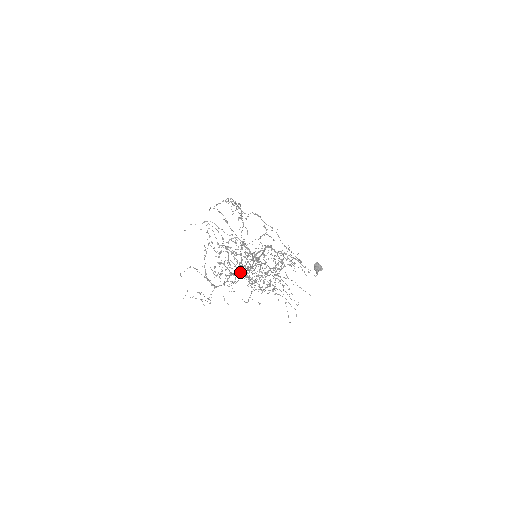
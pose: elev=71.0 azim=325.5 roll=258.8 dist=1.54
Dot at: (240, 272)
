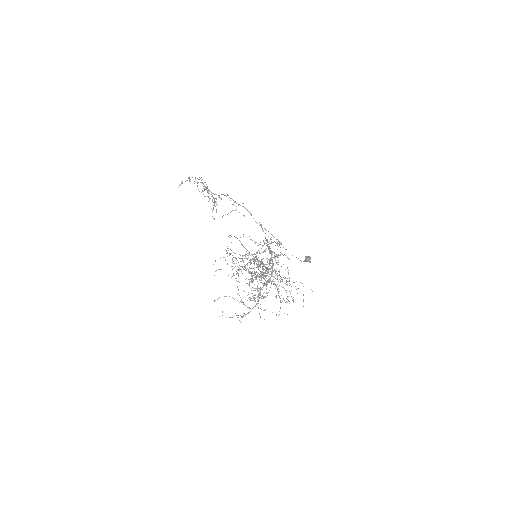
Dot at: occluded
